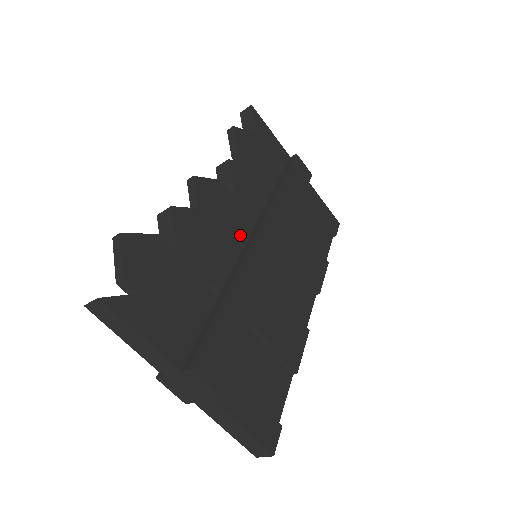
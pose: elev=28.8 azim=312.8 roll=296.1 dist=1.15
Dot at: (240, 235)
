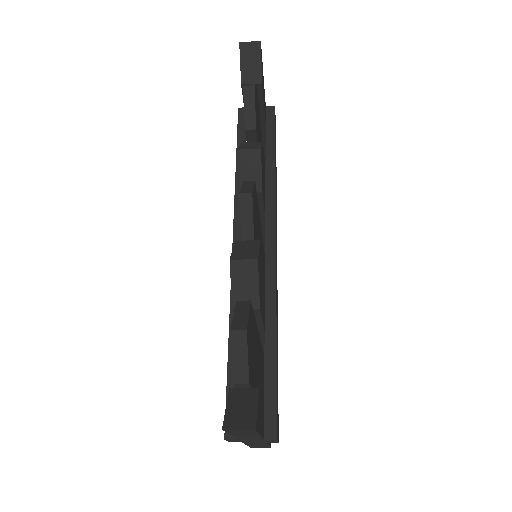
Dot at: occluded
